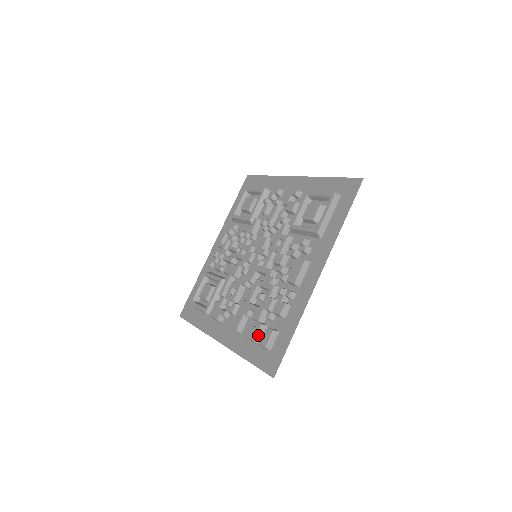
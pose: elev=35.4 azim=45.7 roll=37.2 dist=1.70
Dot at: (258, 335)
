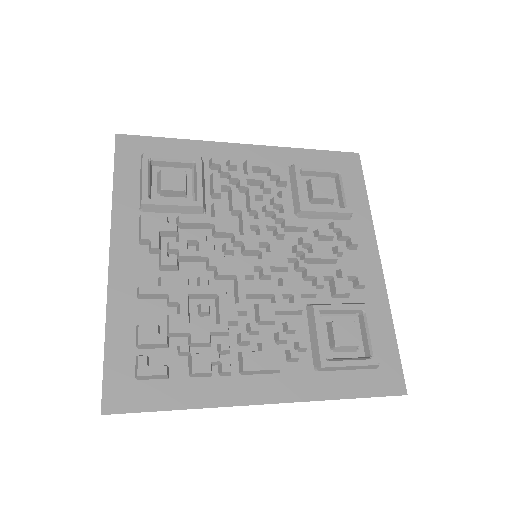
Dot at: (149, 345)
